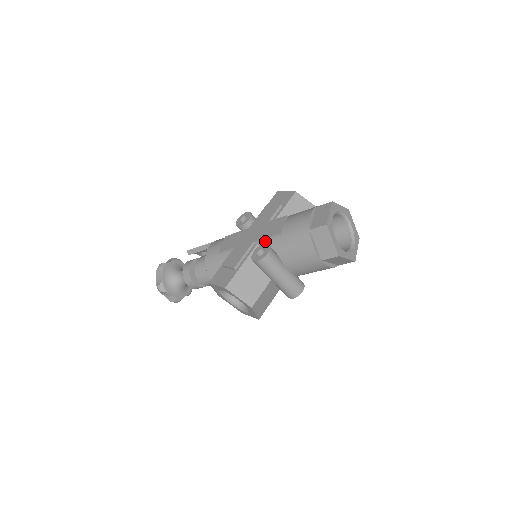
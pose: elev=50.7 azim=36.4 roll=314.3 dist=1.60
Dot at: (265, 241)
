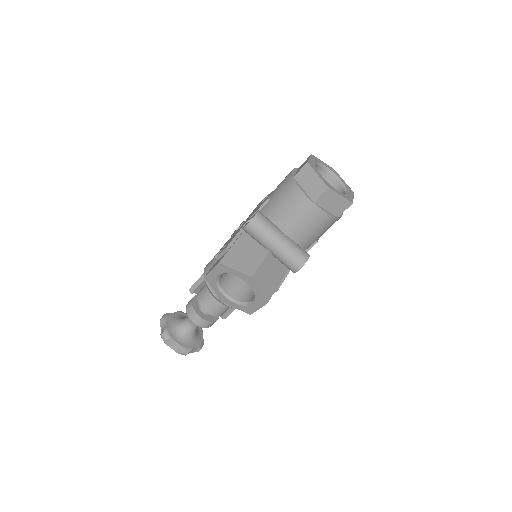
Dot at: occluded
